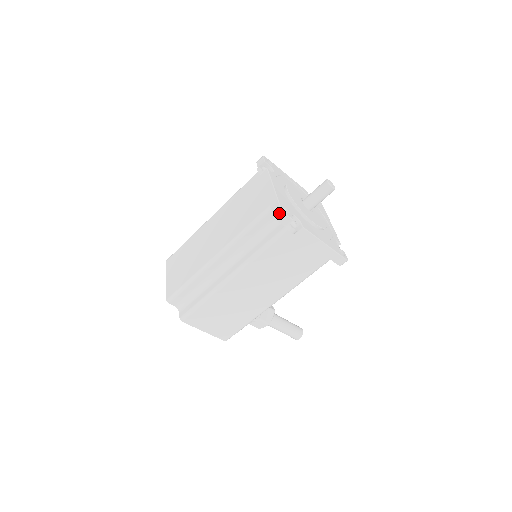
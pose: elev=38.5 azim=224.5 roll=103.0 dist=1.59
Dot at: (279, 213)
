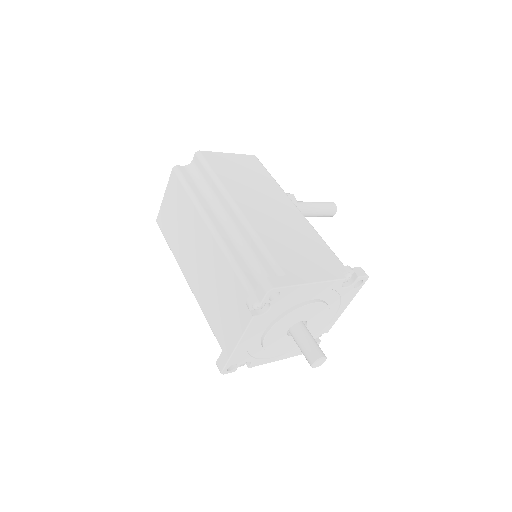
Dot at: (219, 370)
